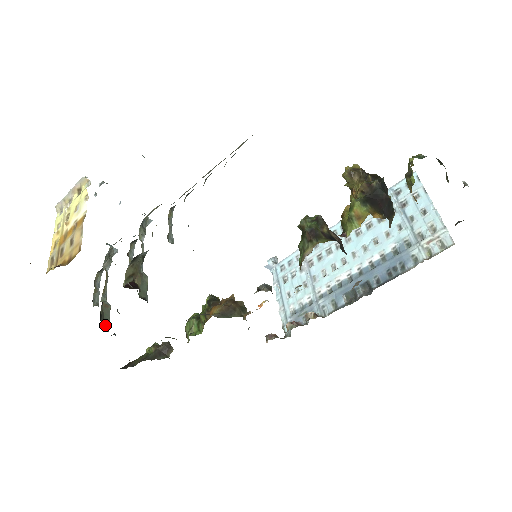
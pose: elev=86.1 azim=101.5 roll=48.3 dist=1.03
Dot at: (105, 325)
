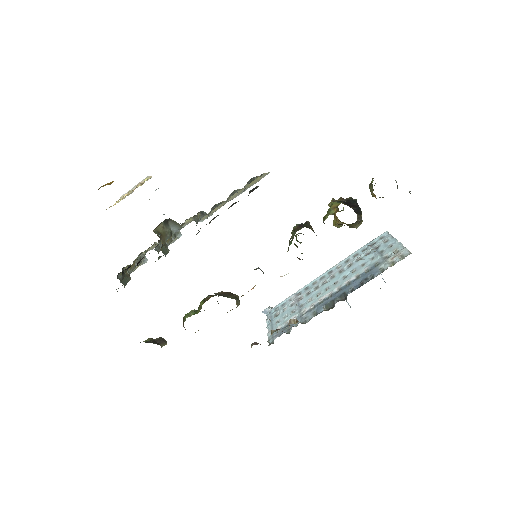
Dot at: (123, 282)
